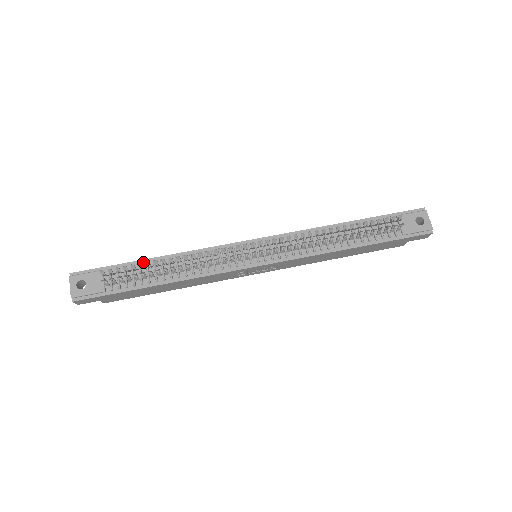
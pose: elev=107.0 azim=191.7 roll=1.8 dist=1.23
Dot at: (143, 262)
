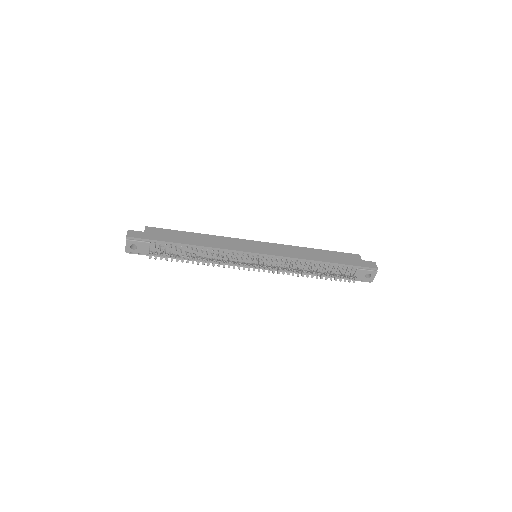
Dot at: (179, 245)
